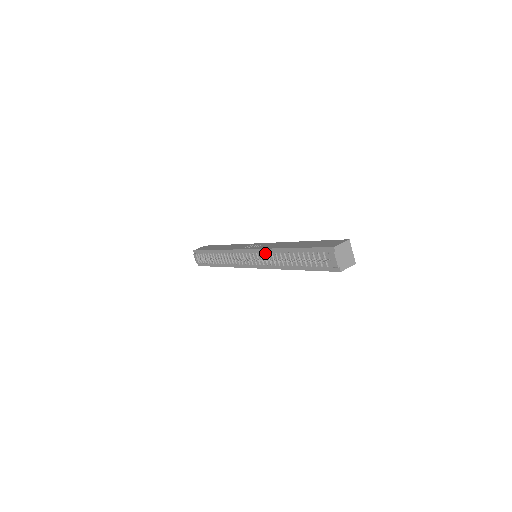
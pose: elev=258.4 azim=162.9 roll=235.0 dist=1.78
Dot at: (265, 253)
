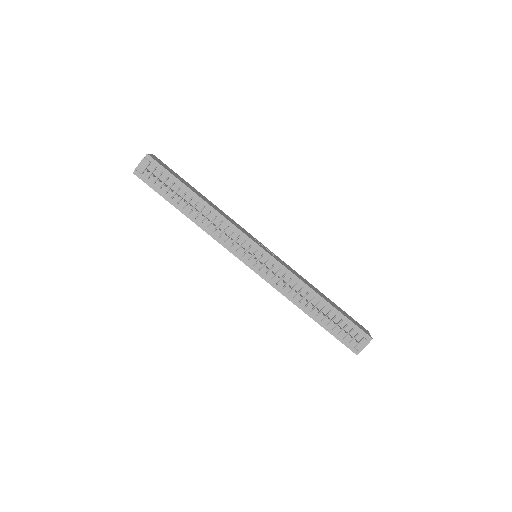
Dot at: (287, 275)
